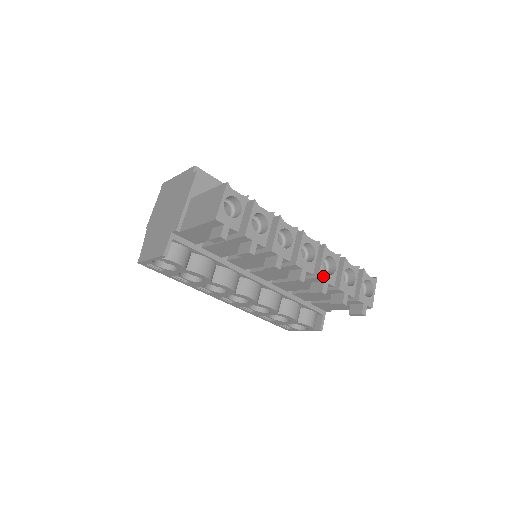
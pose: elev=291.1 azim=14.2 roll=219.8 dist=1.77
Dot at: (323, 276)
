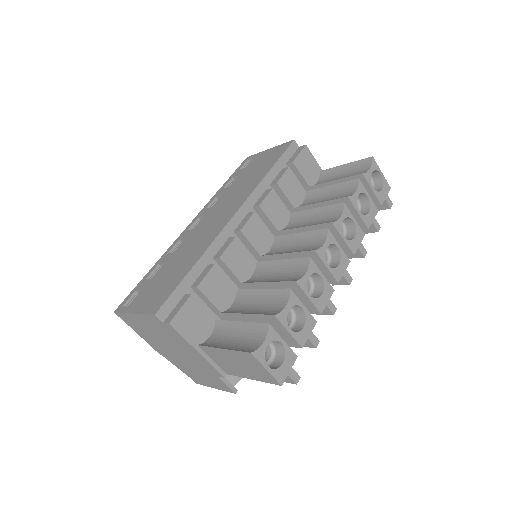
Dot at: (354, 246)
